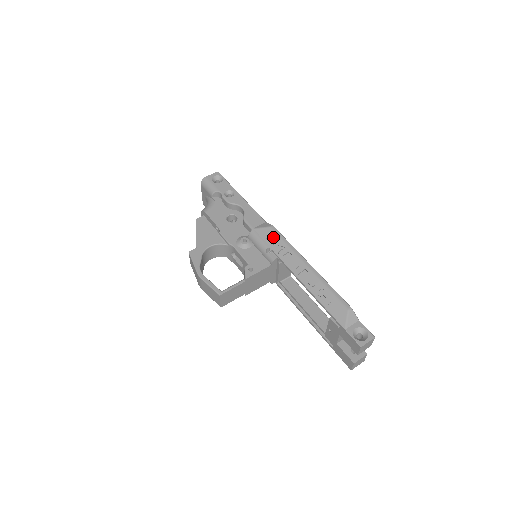
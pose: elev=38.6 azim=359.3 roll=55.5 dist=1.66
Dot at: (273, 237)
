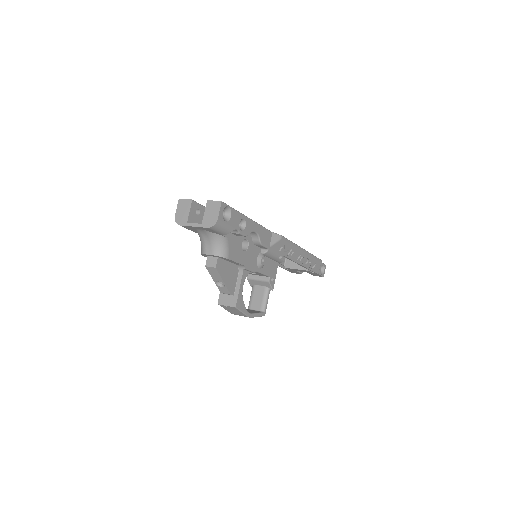
Dot at: (283, 245)
